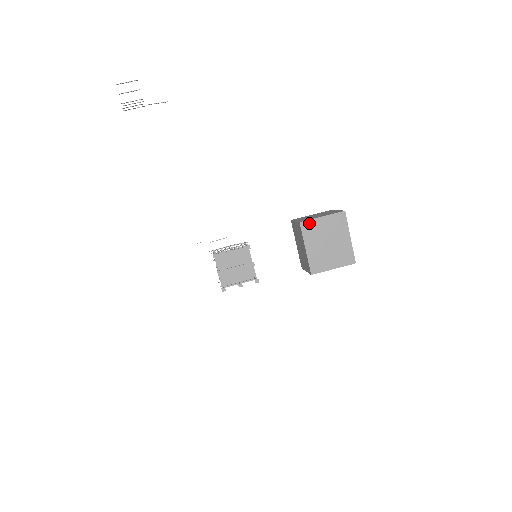
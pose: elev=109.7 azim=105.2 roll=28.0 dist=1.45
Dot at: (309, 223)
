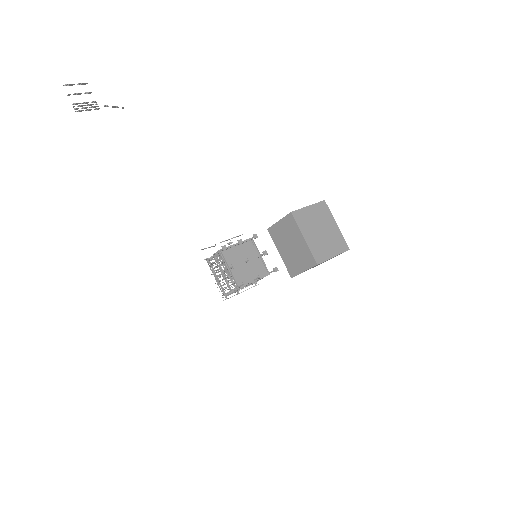
Dot at: (299, 213)
